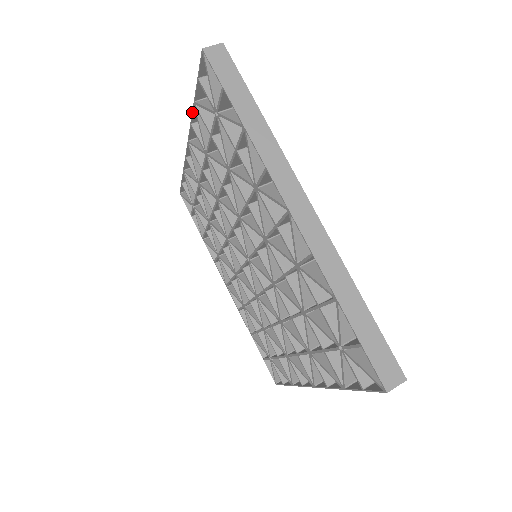
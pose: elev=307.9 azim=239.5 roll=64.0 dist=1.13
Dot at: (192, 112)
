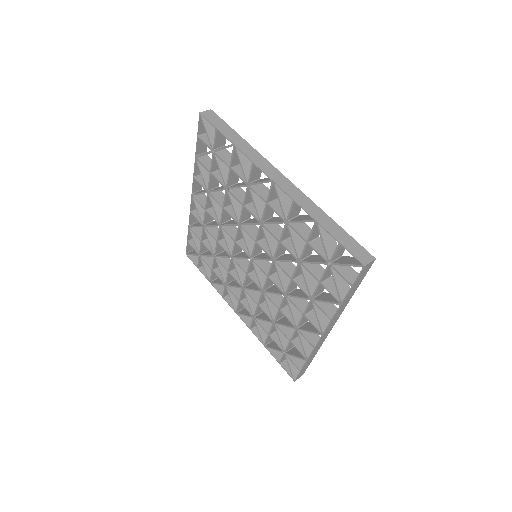
Dot at: (194, 166)
